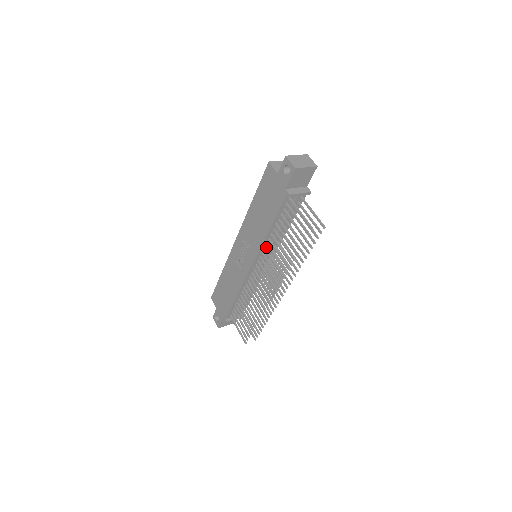
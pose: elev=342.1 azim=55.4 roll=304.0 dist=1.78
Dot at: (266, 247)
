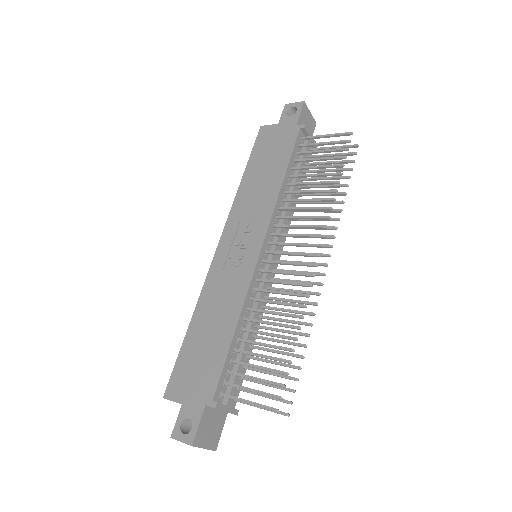
Dot at: (277, 218)
